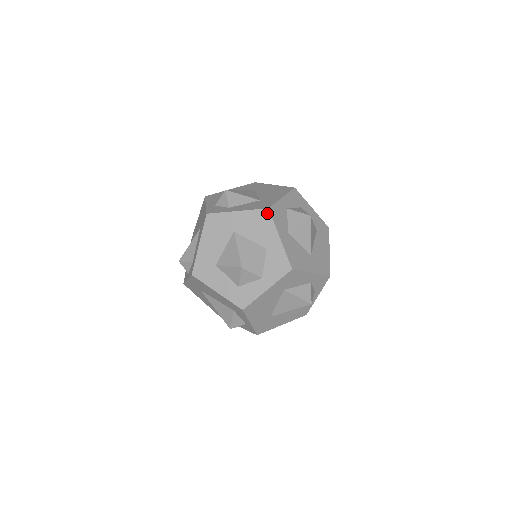
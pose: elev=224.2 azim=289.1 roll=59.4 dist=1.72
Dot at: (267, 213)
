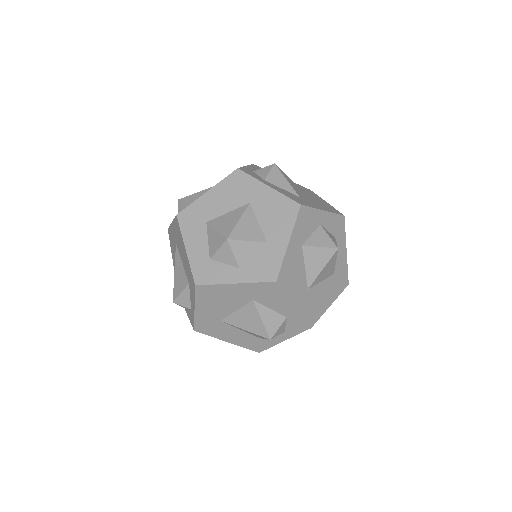
Dot at: (296, 208)
